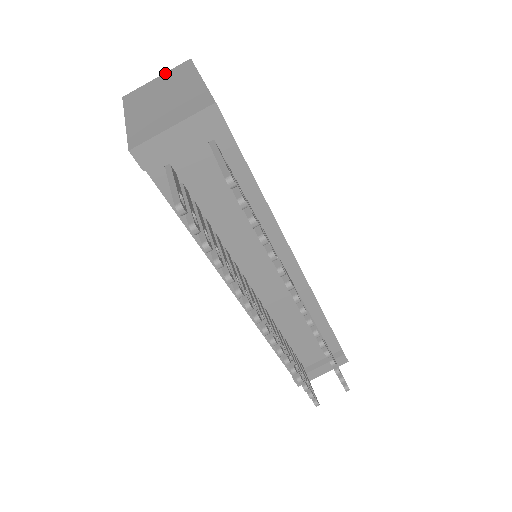
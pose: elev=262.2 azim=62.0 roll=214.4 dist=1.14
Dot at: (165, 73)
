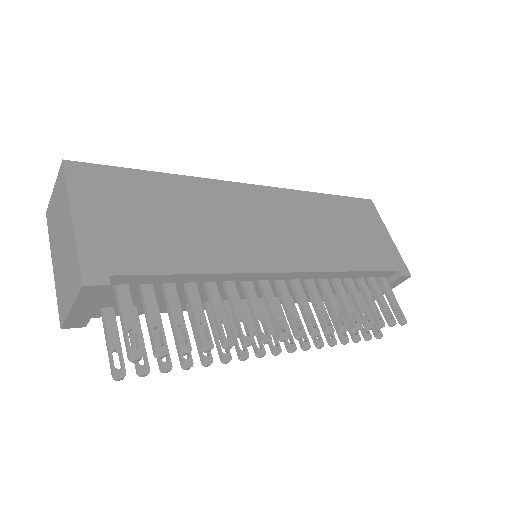
Dot at: (55, 183)
